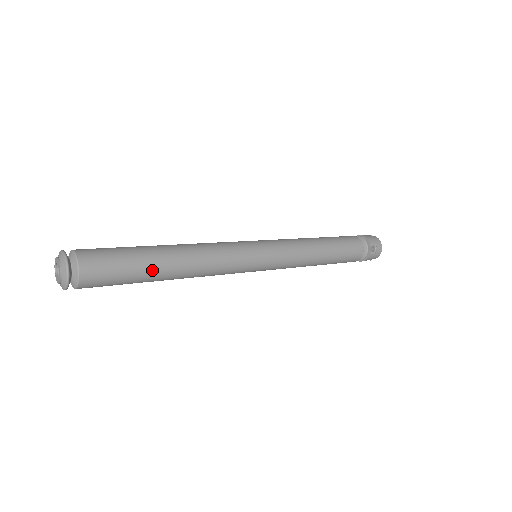
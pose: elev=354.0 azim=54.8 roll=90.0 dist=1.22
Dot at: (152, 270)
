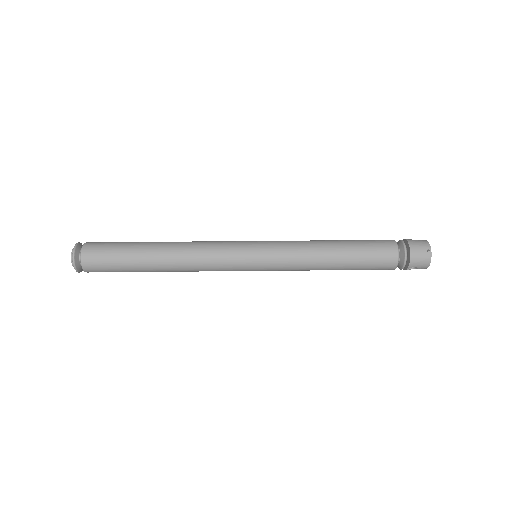
Dot at: occluded
